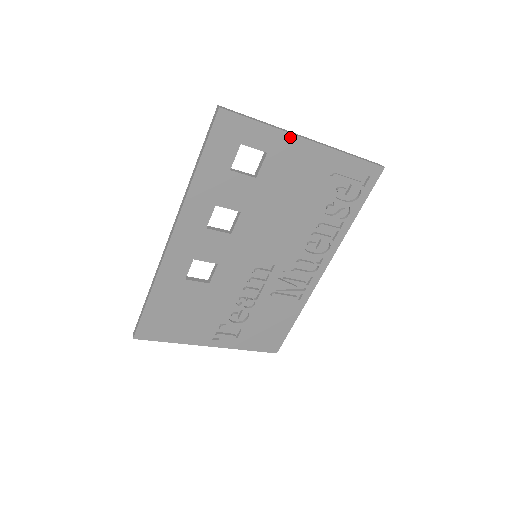
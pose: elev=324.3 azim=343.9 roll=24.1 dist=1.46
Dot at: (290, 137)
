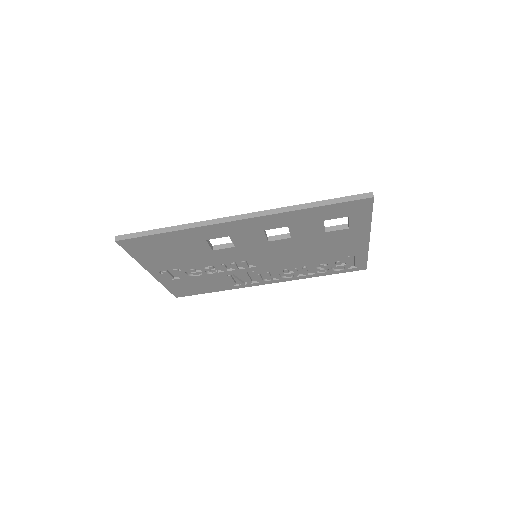
Dot at: (367, 231)
